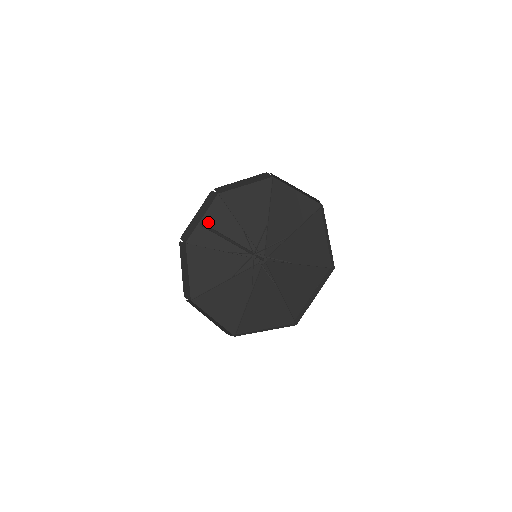
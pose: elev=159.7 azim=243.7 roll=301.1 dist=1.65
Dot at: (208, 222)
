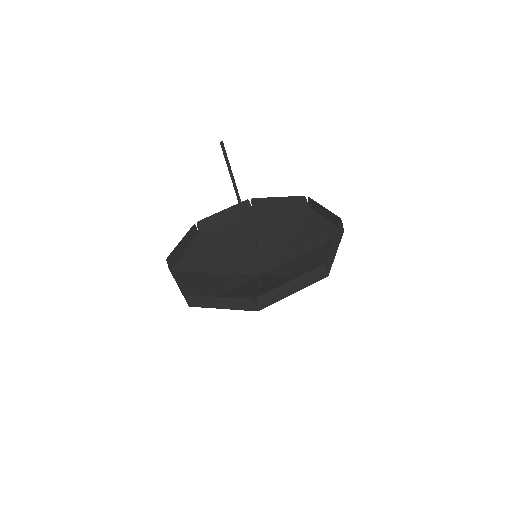
Dot at: (230, 225)
